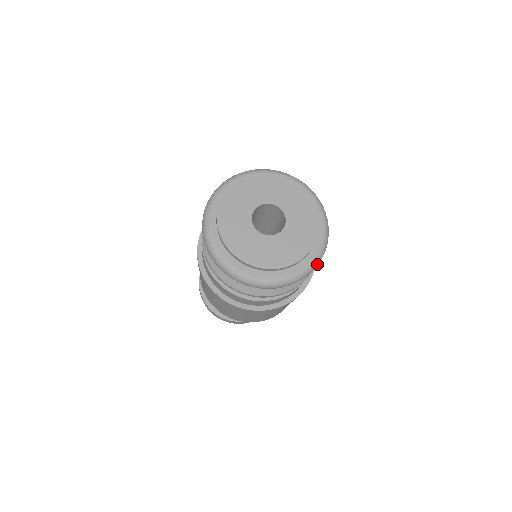
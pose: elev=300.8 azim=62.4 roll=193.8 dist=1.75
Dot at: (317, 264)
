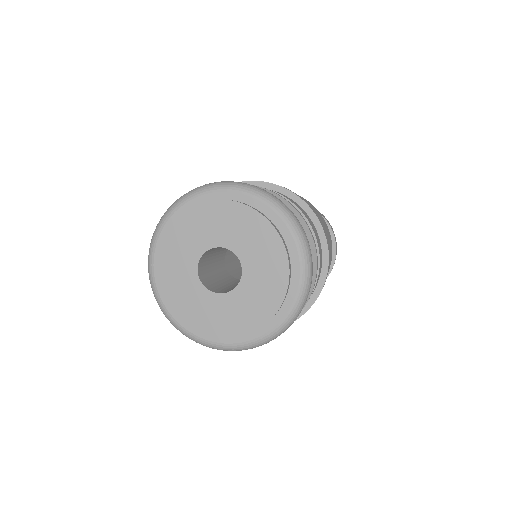
Dot at: occluded
